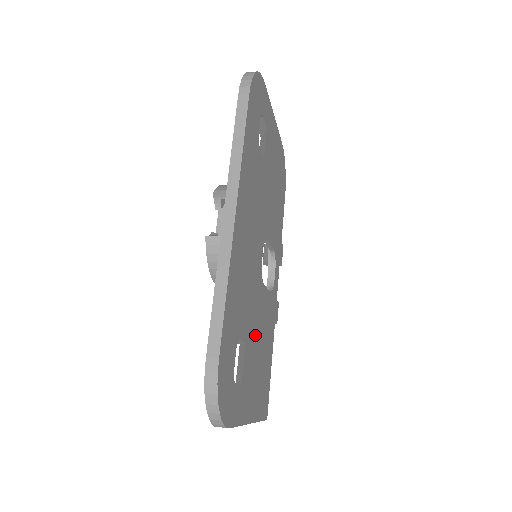
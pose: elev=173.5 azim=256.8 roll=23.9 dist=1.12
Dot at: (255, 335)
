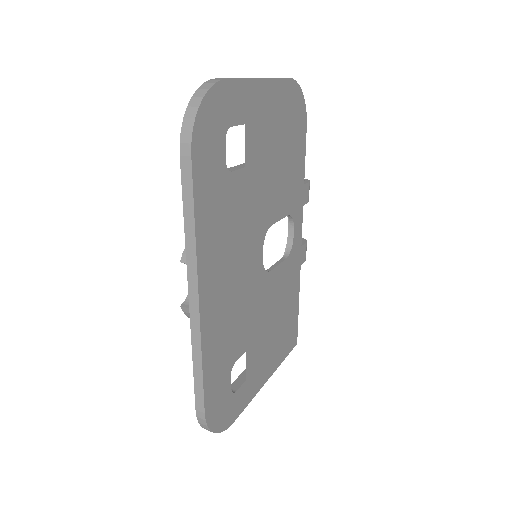
Dot at: (262, 324)
